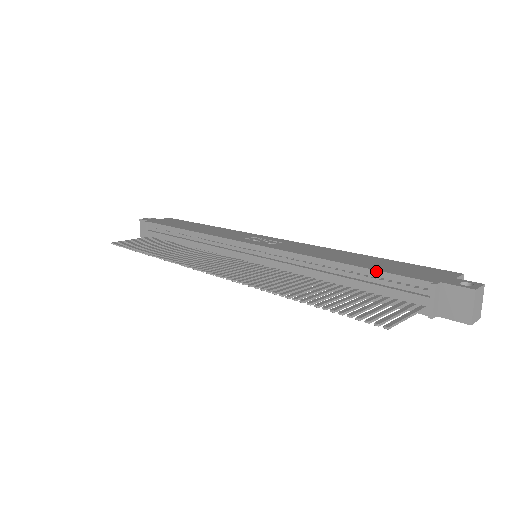
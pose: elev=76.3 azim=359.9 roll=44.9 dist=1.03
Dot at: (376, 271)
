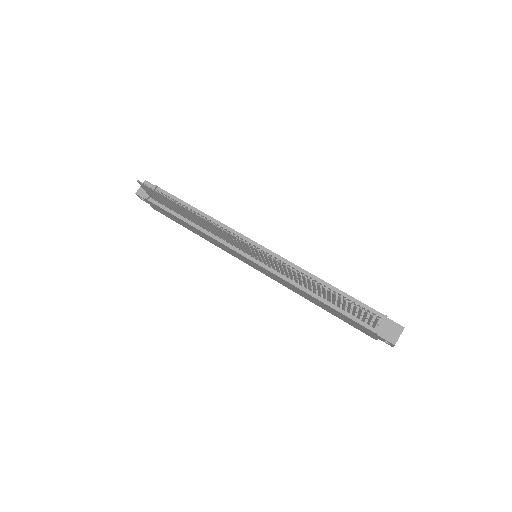
Dot at: (353, 297)
